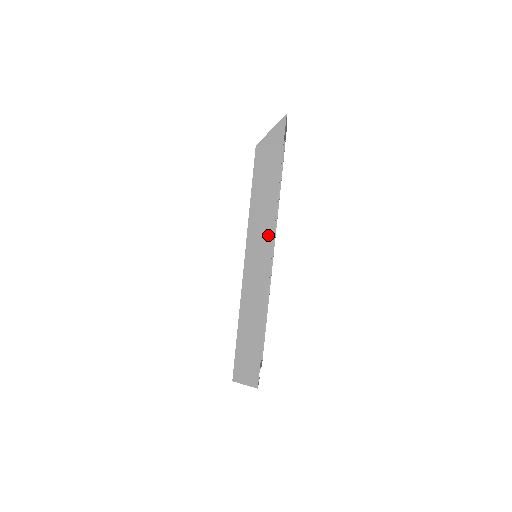
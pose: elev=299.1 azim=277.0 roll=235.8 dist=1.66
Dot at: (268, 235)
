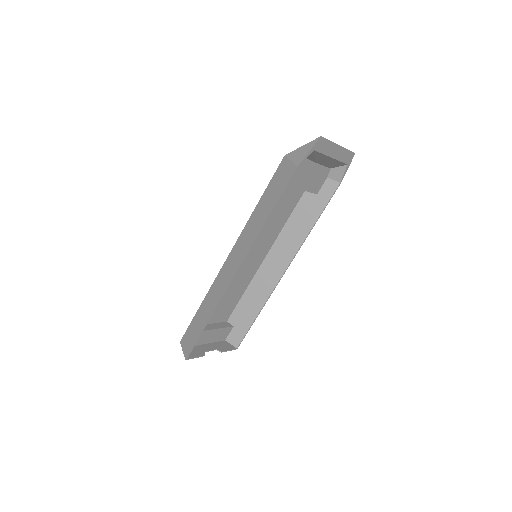
Dot at: (250, 241)
